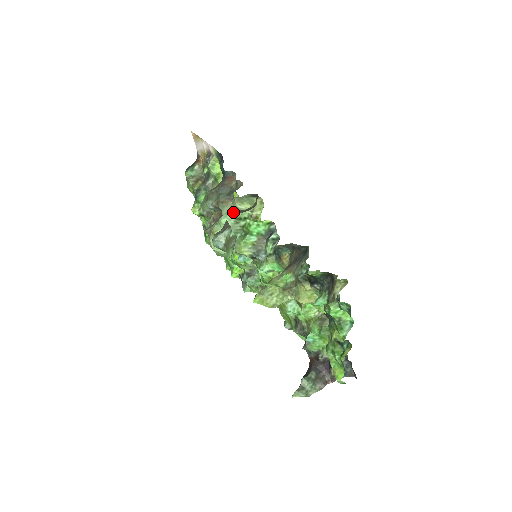
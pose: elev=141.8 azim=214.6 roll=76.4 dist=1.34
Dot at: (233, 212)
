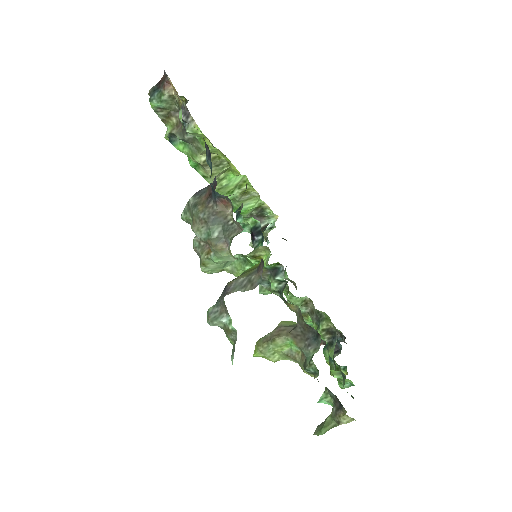
Dot at: (230, 258)
